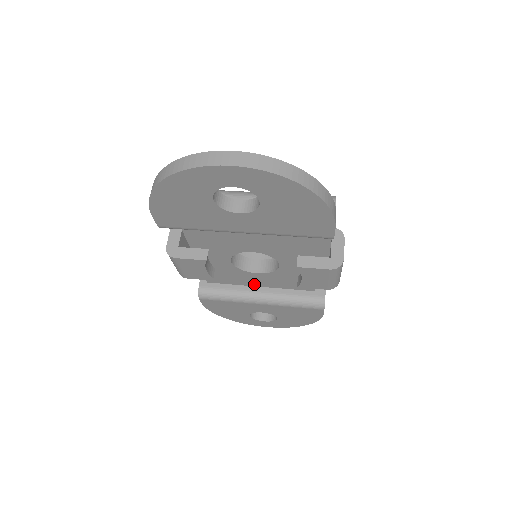
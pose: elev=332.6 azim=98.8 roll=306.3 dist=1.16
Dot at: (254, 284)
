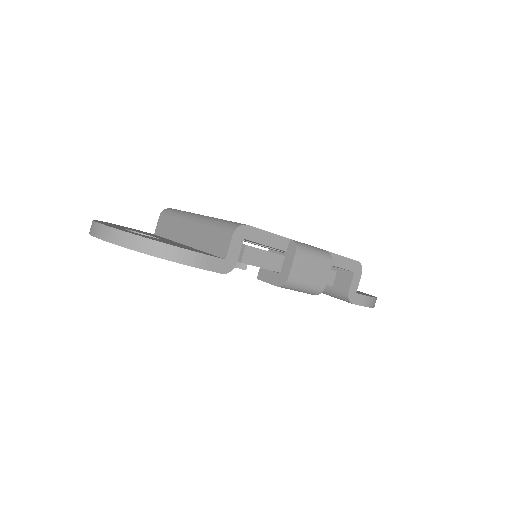
Dot at: occluded
